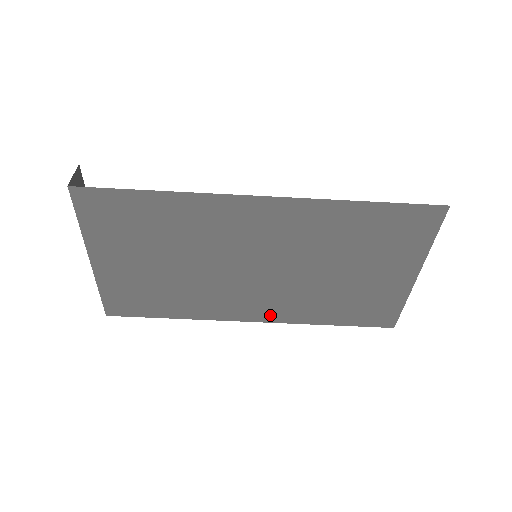
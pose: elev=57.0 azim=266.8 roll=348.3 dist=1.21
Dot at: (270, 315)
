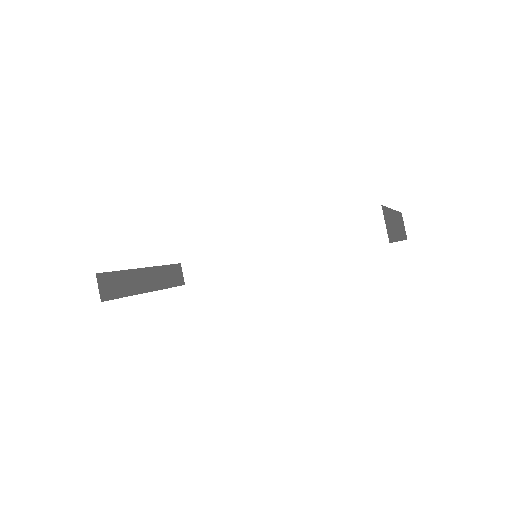
Dot at: occluded
